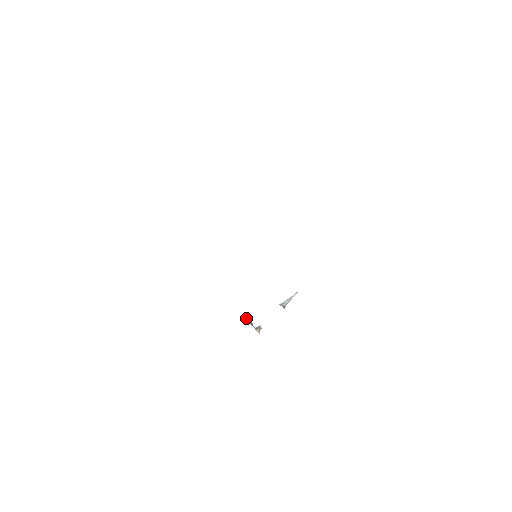
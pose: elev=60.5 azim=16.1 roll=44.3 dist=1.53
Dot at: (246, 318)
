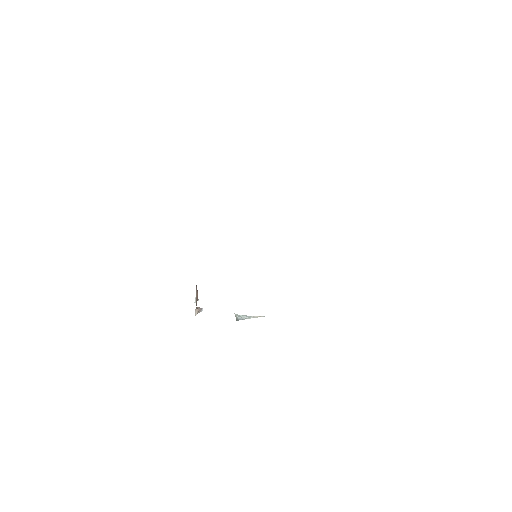
Dot at: (197, 291)
